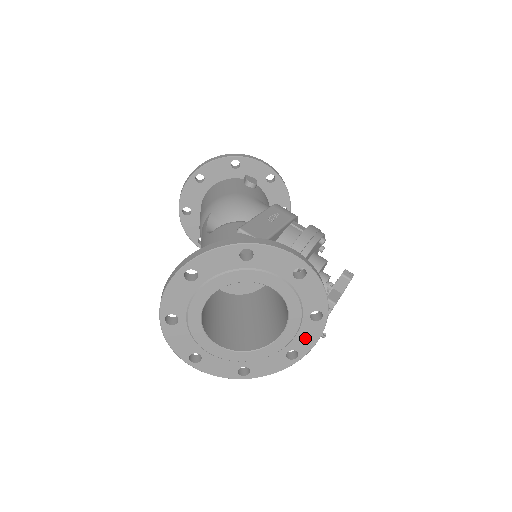
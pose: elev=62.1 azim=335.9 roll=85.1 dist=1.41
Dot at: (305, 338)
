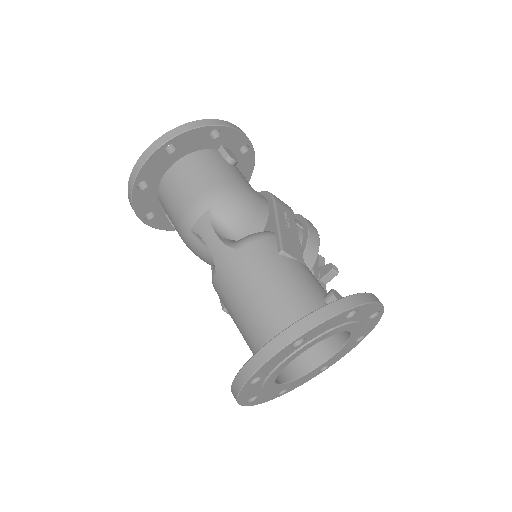
Dot at: (341, 355)
